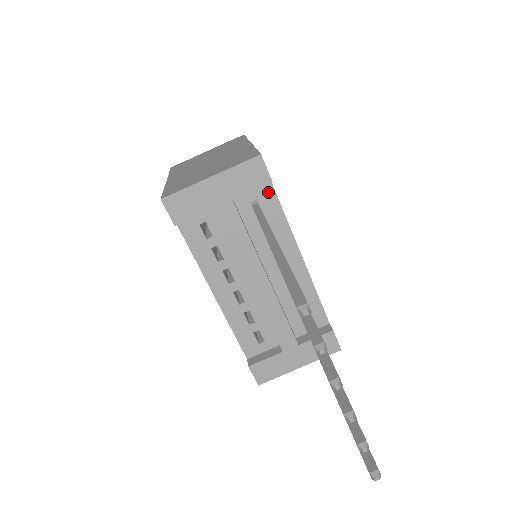
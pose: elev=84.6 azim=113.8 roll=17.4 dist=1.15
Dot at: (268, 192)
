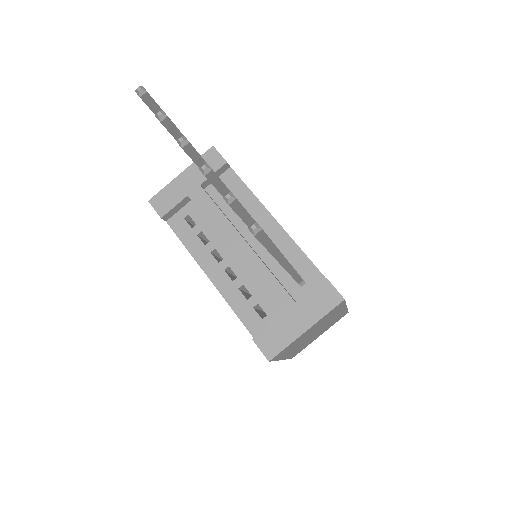
Dot at: (231, 177)
